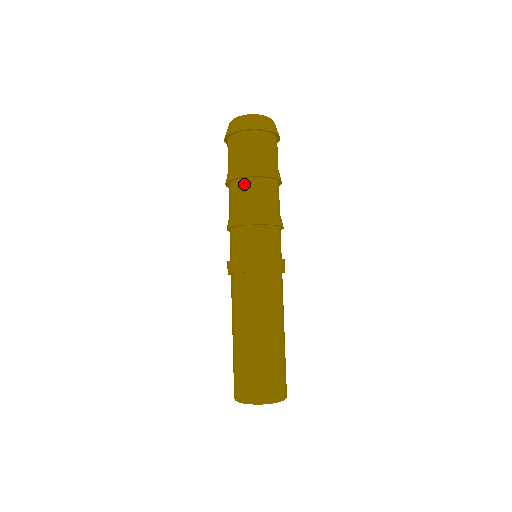
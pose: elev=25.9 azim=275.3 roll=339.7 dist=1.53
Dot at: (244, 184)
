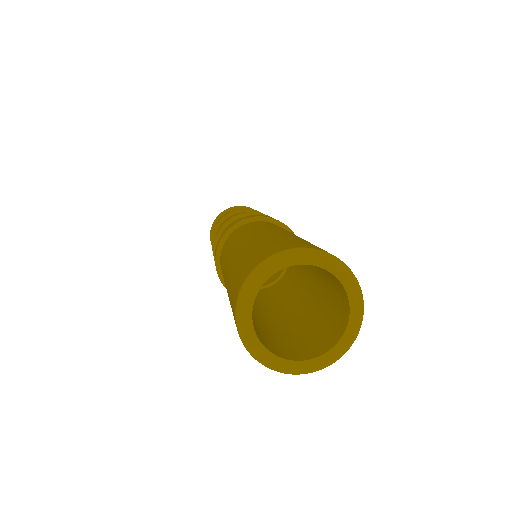
Dot at: occluded
